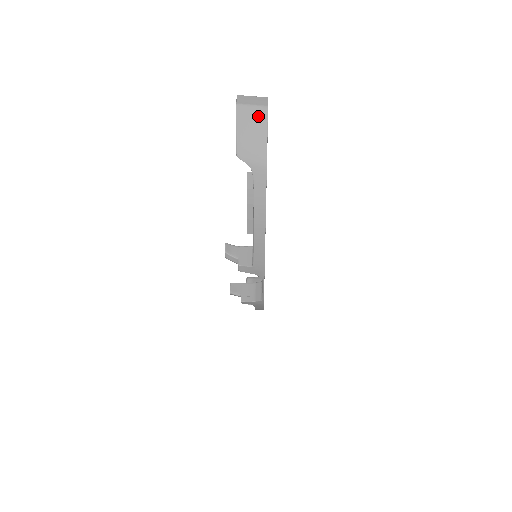
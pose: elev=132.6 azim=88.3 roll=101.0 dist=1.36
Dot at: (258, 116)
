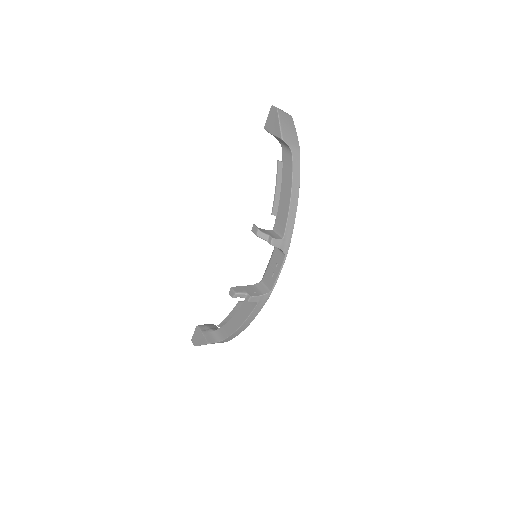
Dot at: (289, 119)
